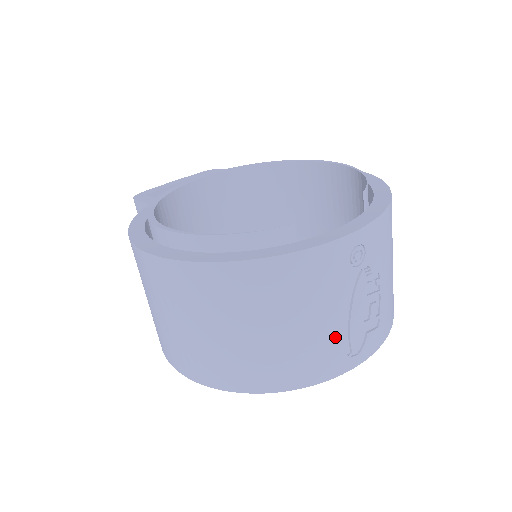
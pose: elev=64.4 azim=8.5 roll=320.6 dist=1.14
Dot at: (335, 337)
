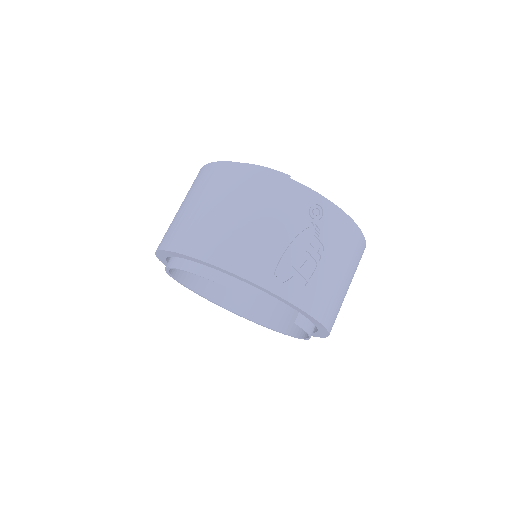
Dot at: (270, 250)
